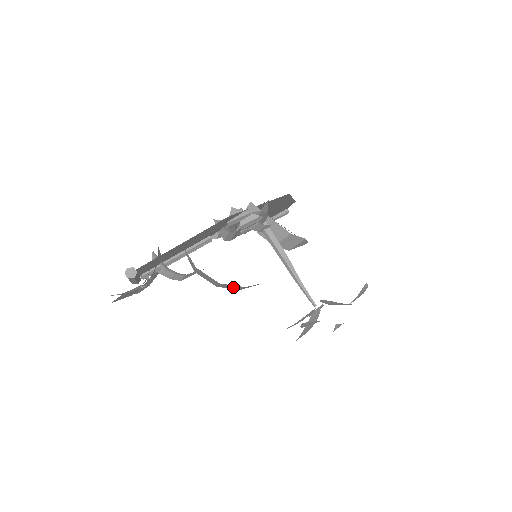
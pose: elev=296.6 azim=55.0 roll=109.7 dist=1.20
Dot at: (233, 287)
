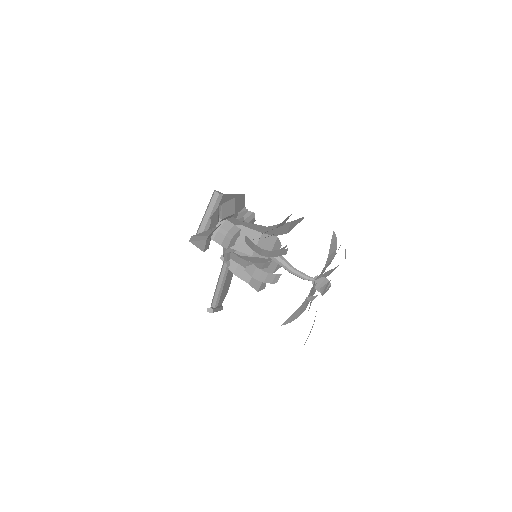
Dot at: (266, 248)
